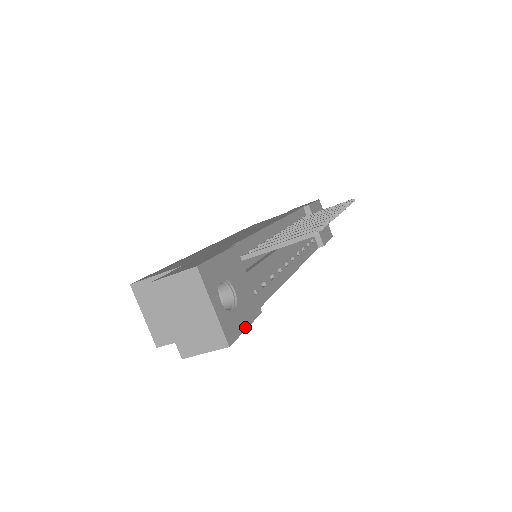
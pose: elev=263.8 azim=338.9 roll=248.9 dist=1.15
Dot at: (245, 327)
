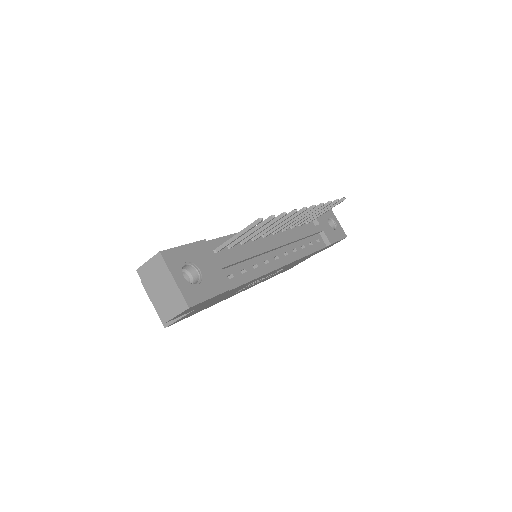
Dot at: (210, 297)
